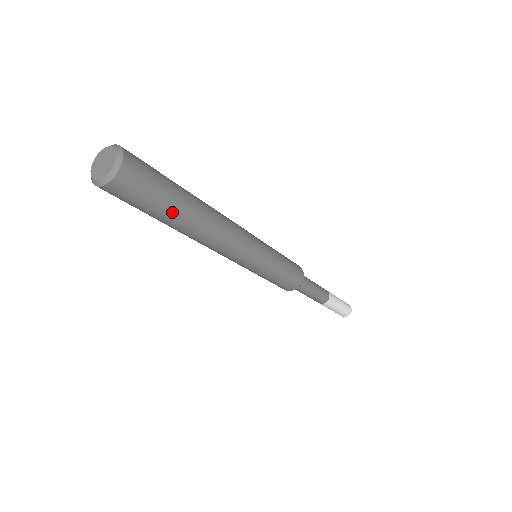
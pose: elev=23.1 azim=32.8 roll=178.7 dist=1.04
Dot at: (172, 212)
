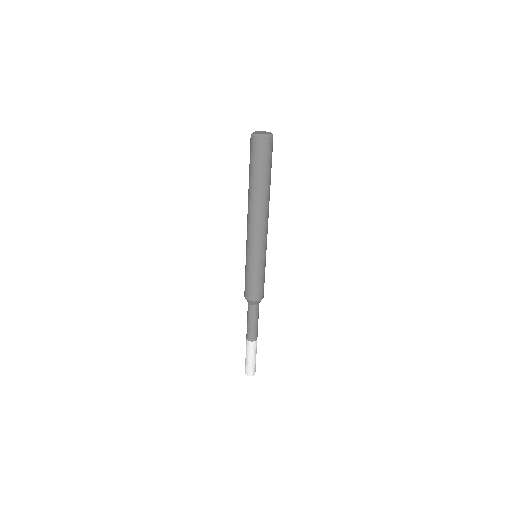
Dot at: (259, 177)
